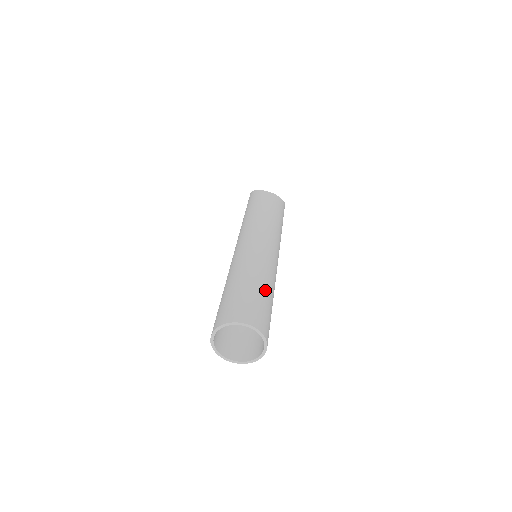
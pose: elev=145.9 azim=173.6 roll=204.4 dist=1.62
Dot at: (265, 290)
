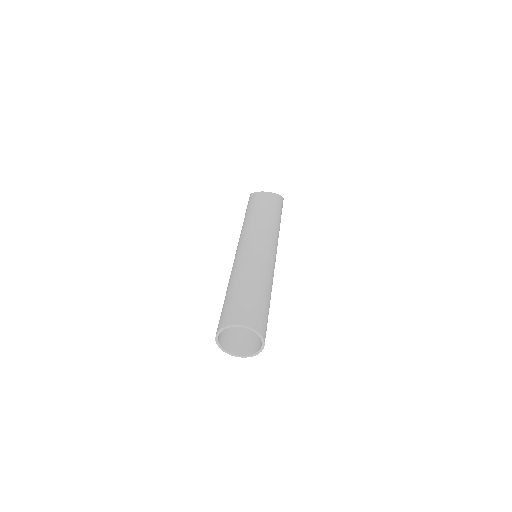
Dot at: (255, 288)
